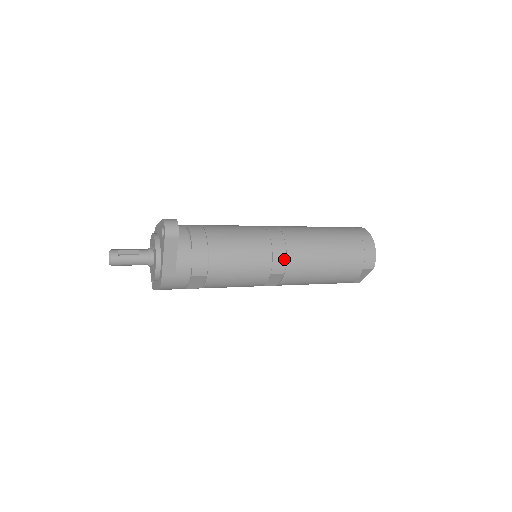
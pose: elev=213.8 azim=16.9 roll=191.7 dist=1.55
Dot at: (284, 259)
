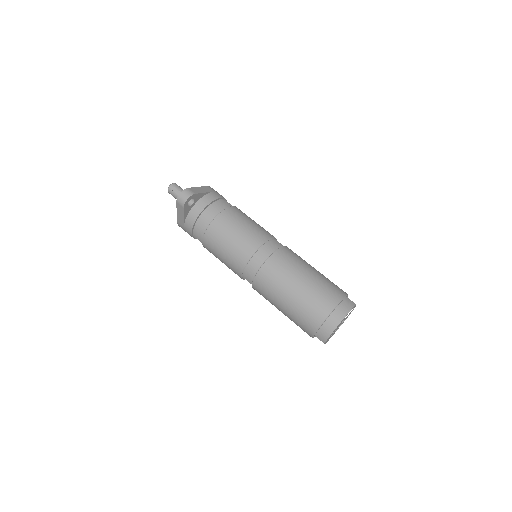
Dot at: (253, 275)
